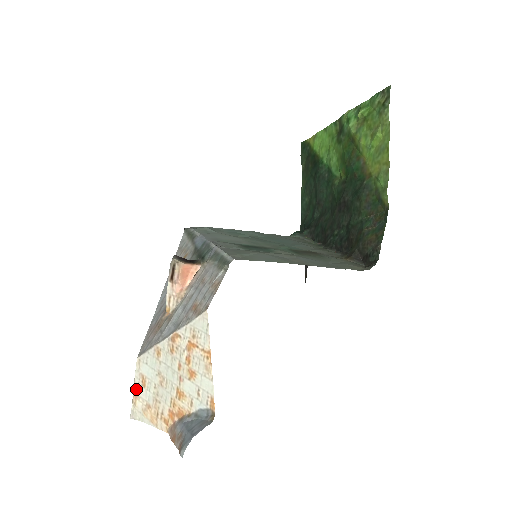
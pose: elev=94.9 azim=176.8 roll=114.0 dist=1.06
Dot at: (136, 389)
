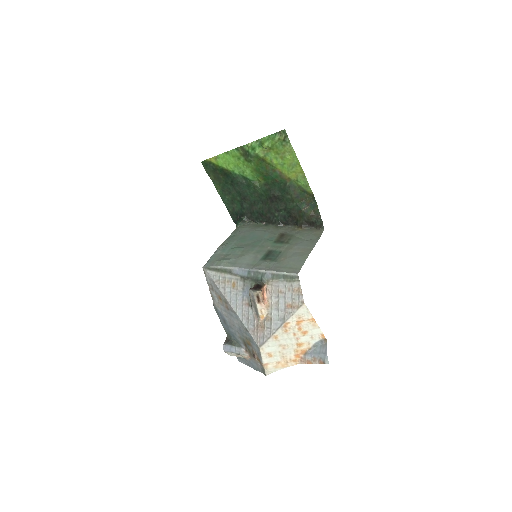
Dot at: (266, 361)
